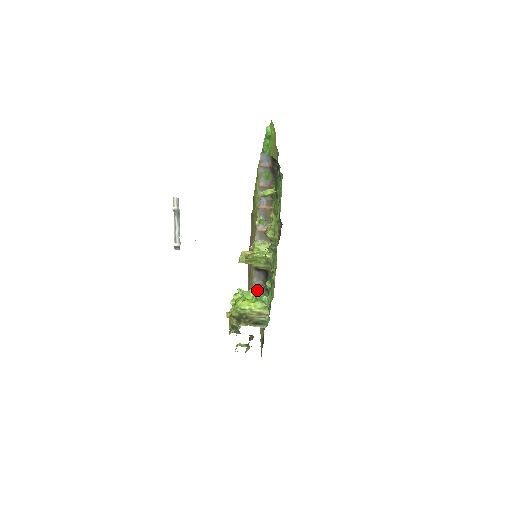
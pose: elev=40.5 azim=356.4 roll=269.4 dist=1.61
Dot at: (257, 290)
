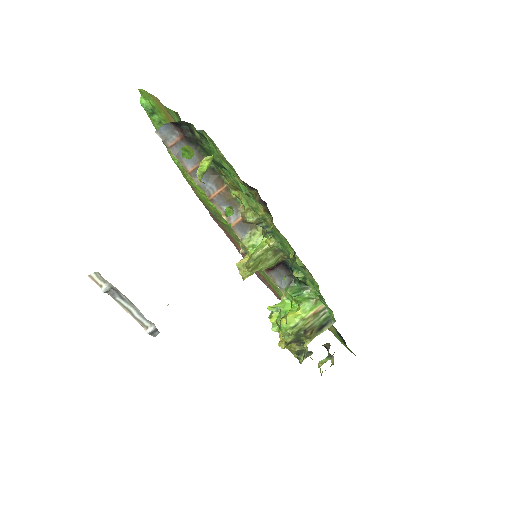
Dot at: (290, 292)
